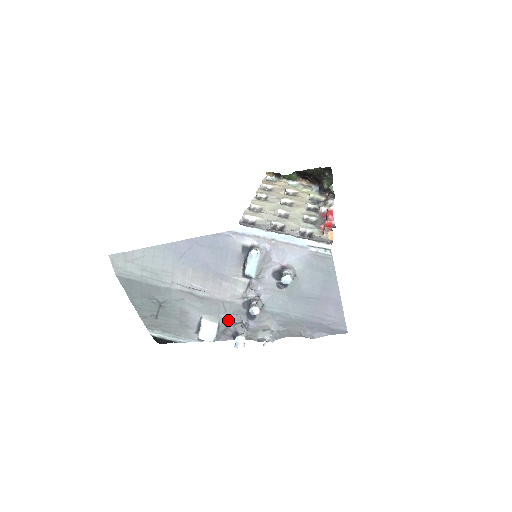
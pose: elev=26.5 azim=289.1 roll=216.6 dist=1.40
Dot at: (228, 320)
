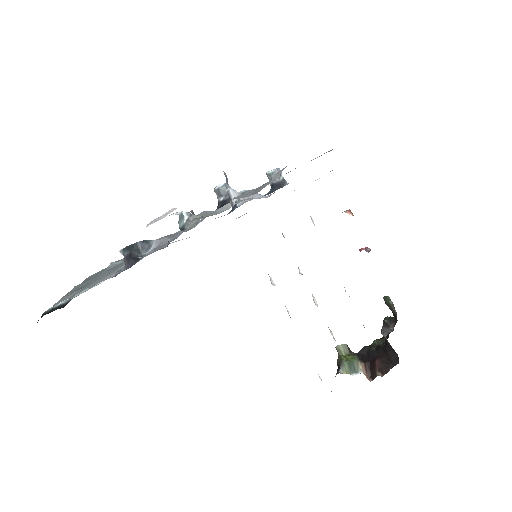
Dot at: (178, 234)
